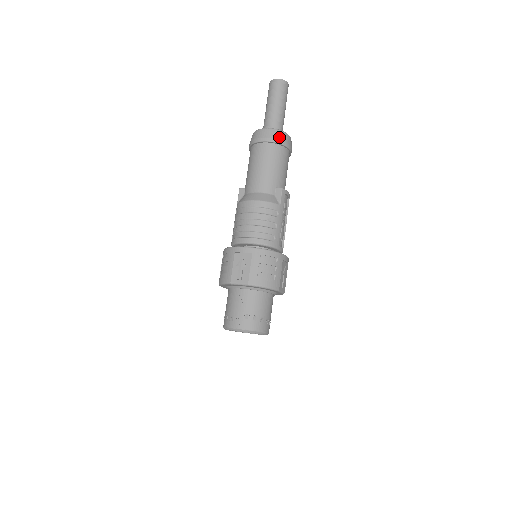
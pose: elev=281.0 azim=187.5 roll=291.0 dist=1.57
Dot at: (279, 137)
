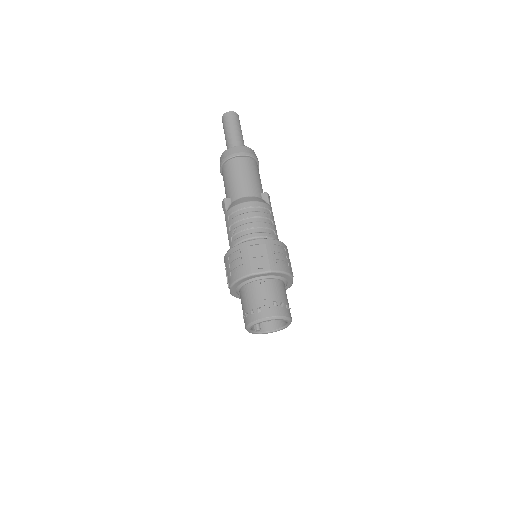
Dot at: (251, 152)
